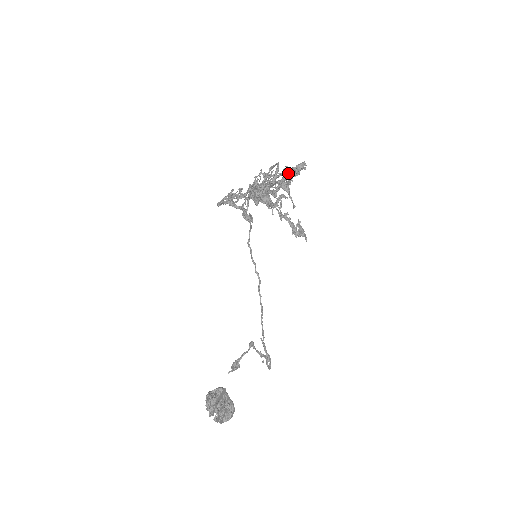
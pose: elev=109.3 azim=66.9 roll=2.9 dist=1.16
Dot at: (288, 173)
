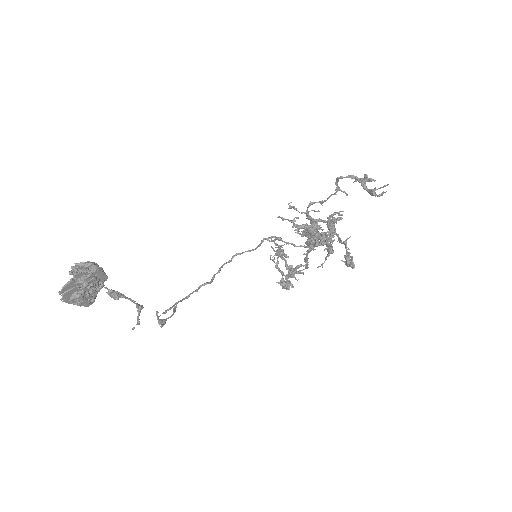
Dot at: occluded
